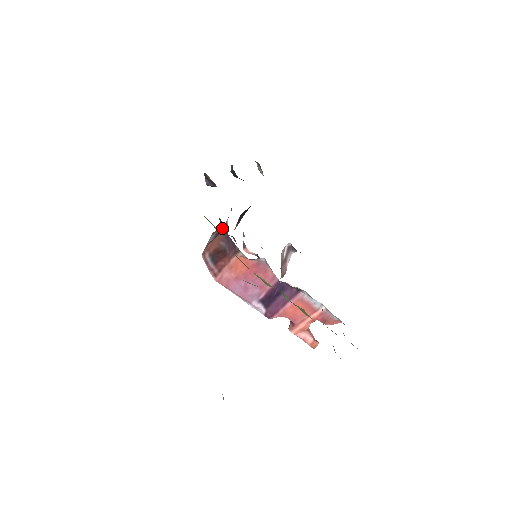
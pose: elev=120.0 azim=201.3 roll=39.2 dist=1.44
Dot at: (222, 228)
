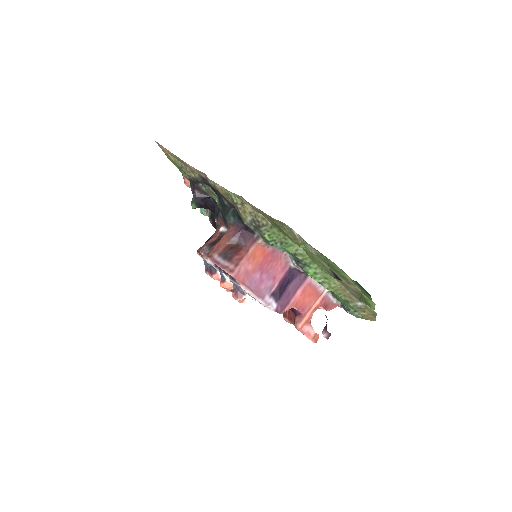
Dot at: (213, 239)
